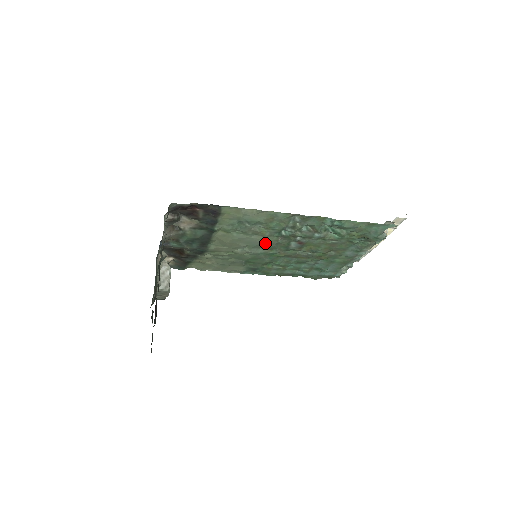
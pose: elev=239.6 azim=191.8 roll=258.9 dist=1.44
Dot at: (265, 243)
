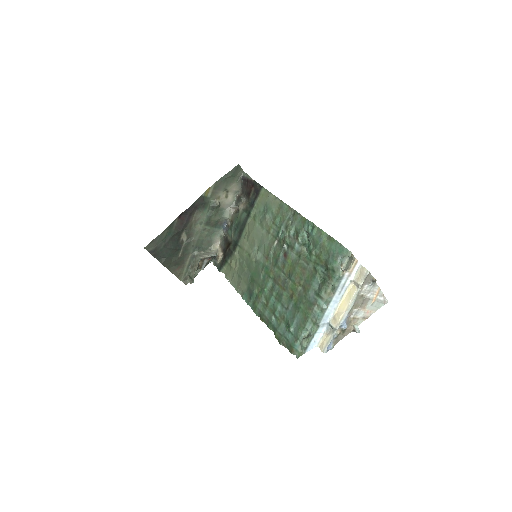
Dot at: (267, 246)
